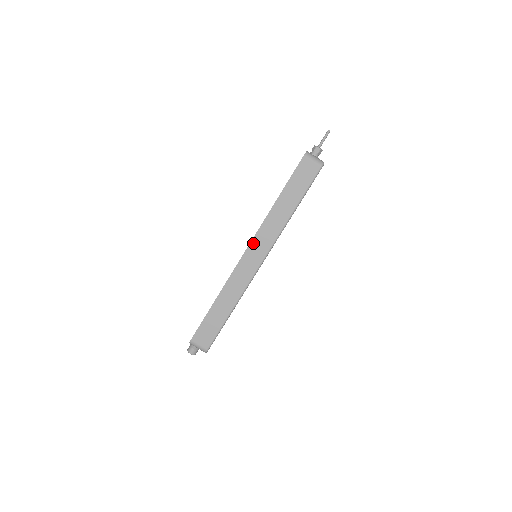
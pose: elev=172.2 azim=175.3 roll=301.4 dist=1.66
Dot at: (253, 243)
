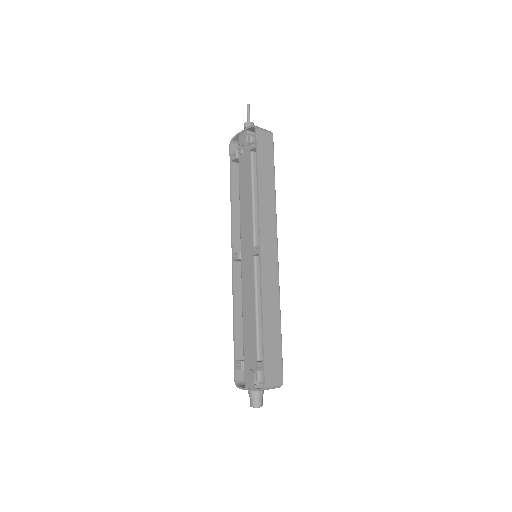
Dot at: (262, 236)
